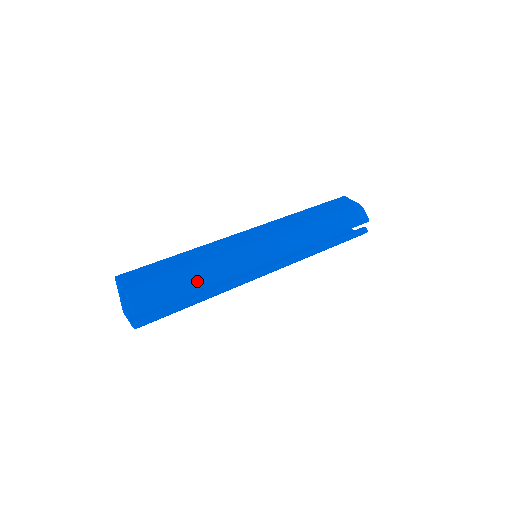
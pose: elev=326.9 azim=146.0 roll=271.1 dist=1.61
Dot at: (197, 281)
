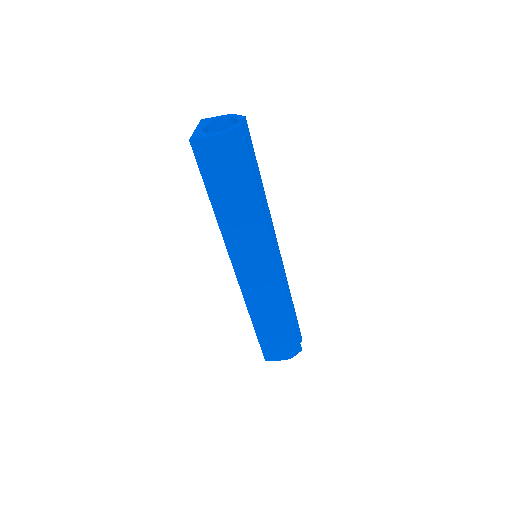
Dot at: occluded
